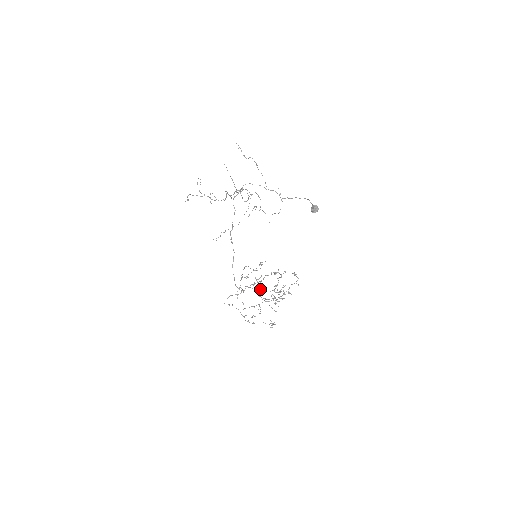
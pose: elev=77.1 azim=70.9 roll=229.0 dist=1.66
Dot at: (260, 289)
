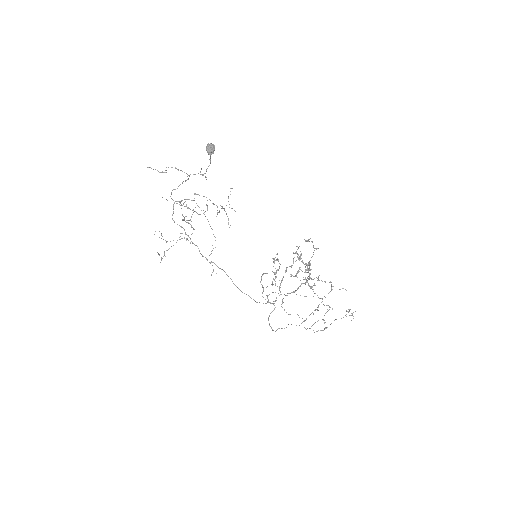
Dot at: occluded
